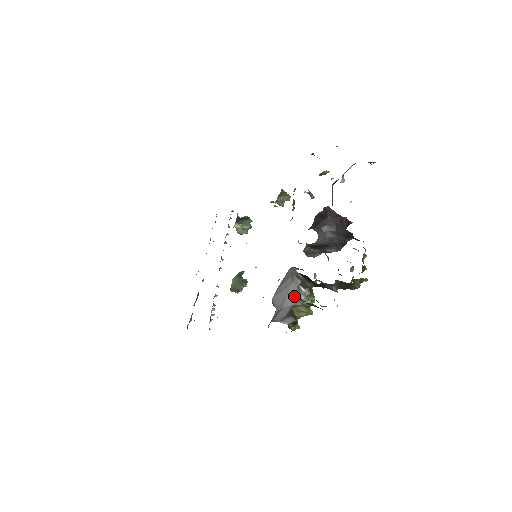
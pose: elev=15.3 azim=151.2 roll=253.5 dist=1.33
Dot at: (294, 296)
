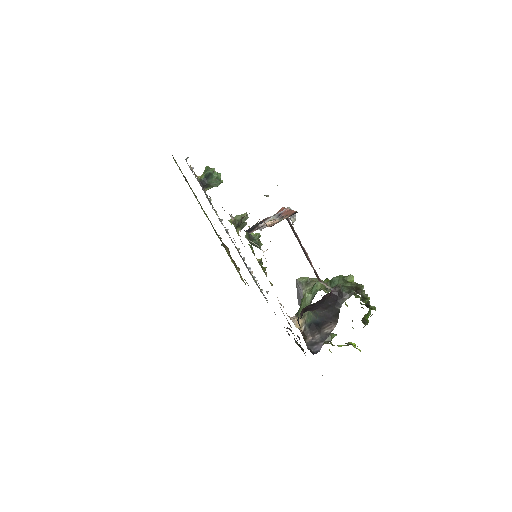
Dot at: occluded
